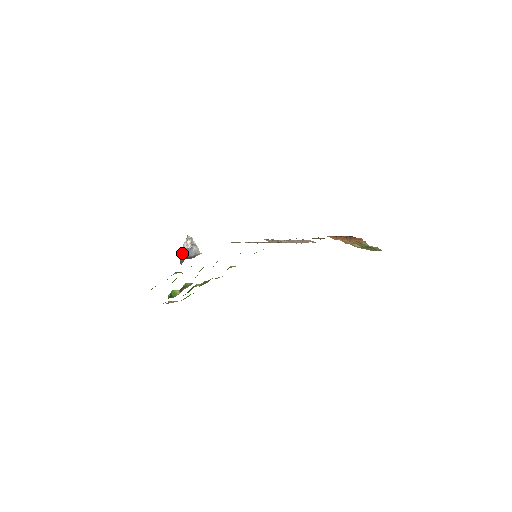
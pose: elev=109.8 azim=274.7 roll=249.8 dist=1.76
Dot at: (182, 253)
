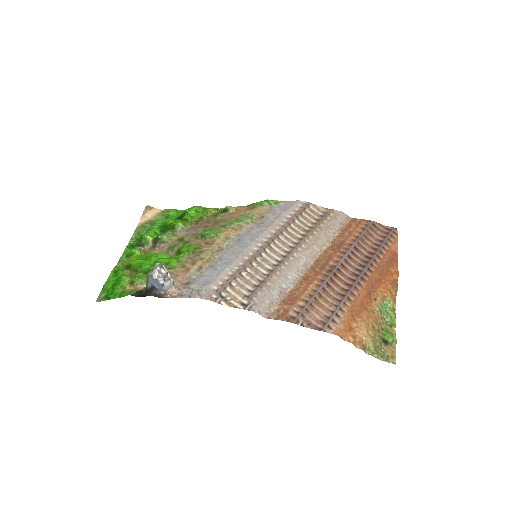
Dot at: (150, 279)
